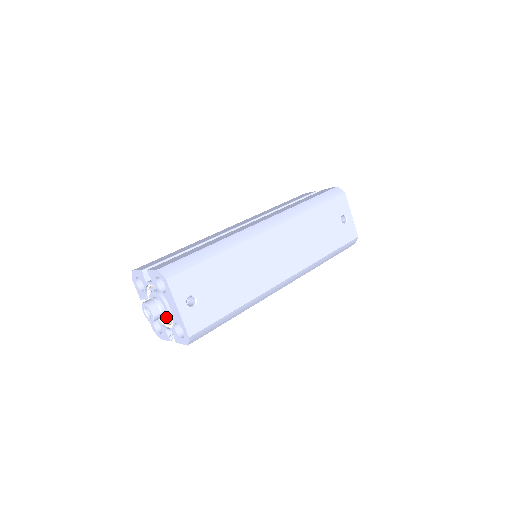
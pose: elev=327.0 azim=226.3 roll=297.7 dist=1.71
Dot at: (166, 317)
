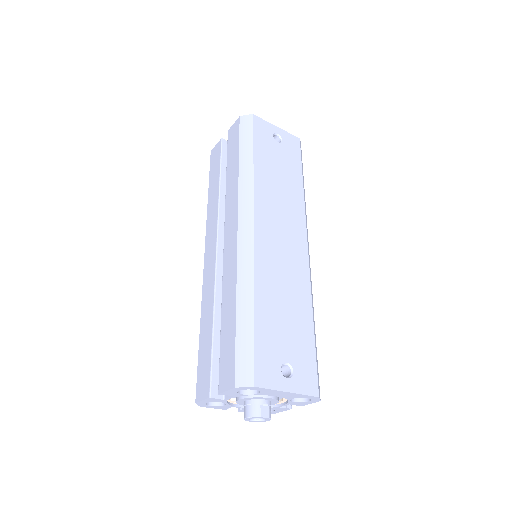
Dot at: (274, 402)
